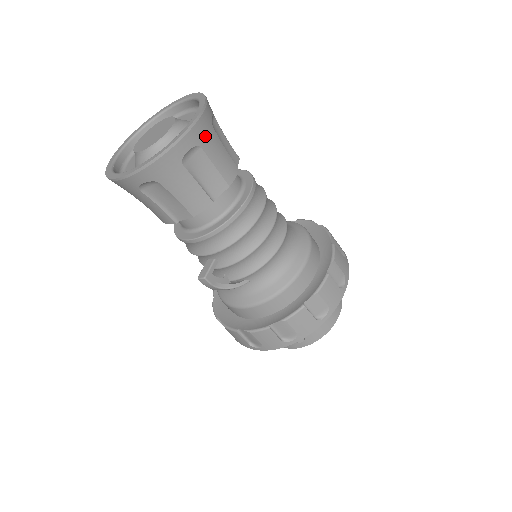
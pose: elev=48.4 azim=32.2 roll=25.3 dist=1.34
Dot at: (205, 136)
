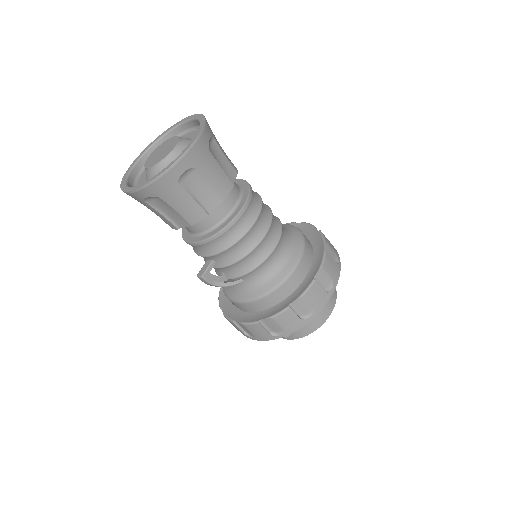
Dot at: (200, 159)
